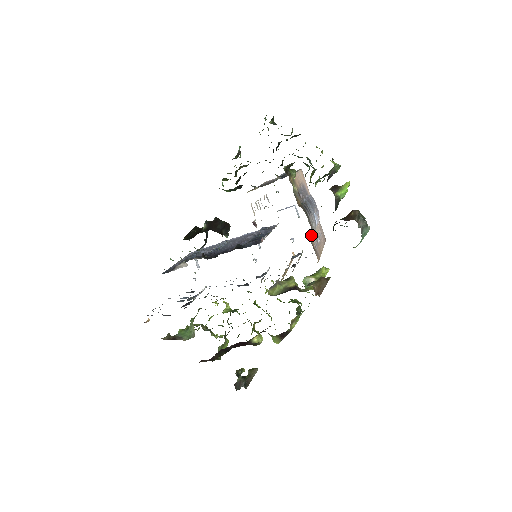
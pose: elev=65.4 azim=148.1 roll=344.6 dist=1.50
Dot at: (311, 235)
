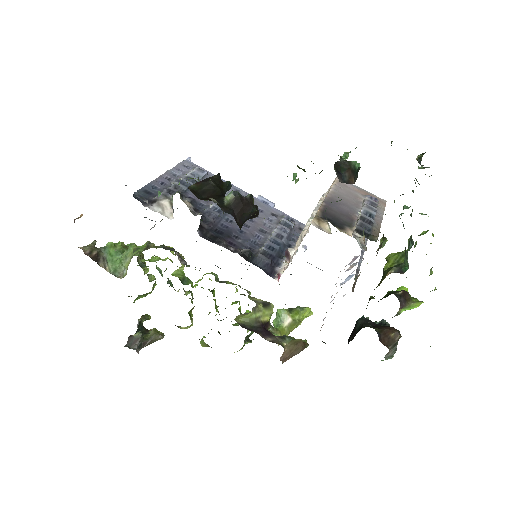
Dot at: occluded
